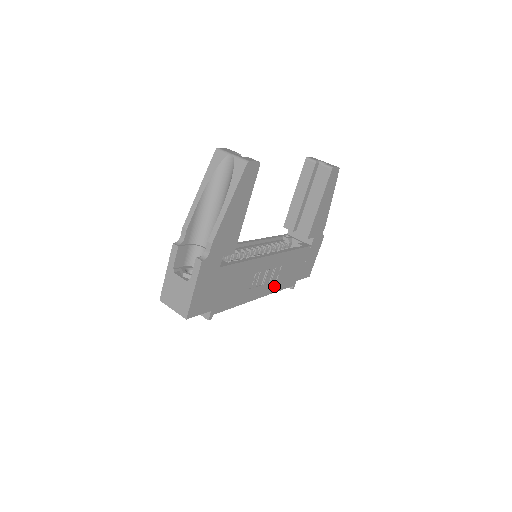
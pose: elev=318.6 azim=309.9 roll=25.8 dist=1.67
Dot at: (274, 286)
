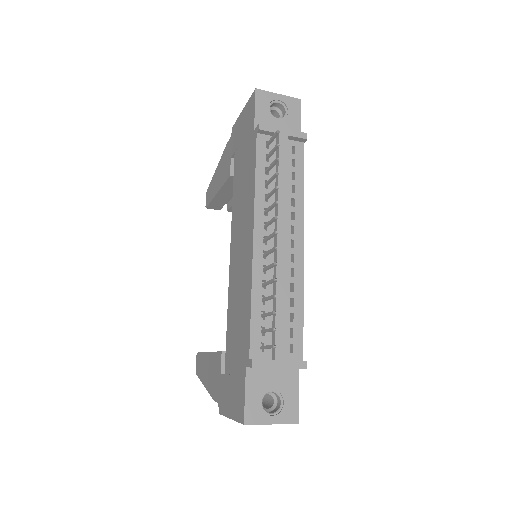
Dot at: occluded
